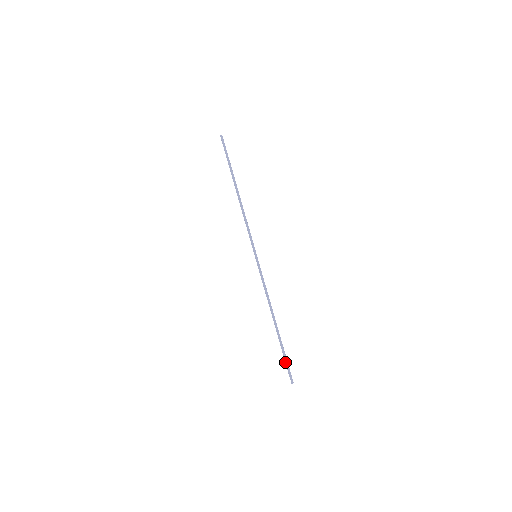
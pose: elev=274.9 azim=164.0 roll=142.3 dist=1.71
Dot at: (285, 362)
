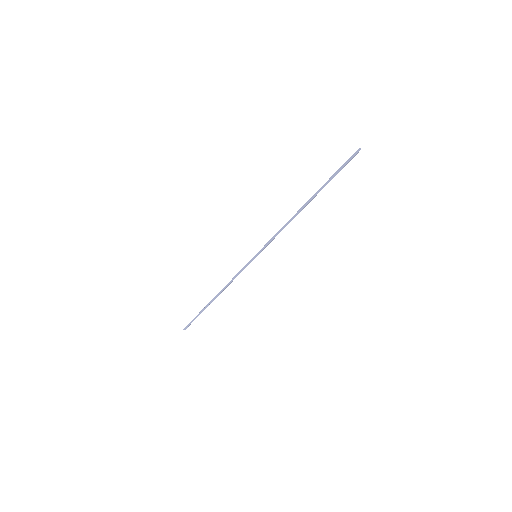
Dot at: (194, 319)
